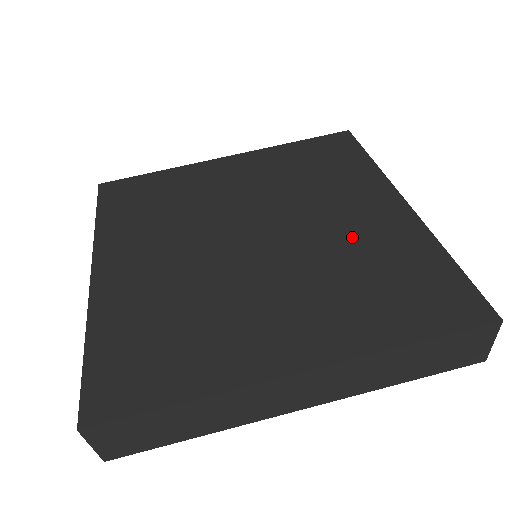
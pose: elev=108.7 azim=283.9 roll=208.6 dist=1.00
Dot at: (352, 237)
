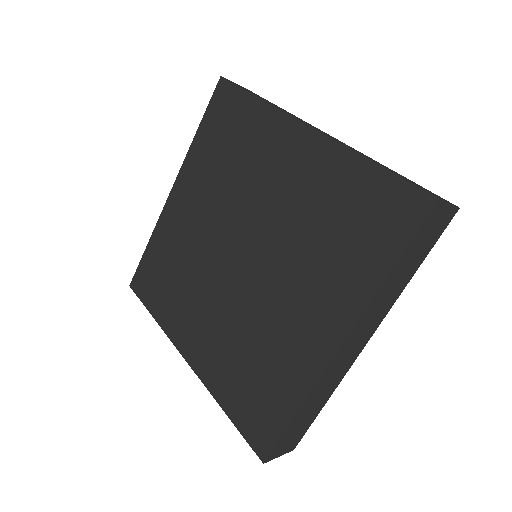
Dot at: (297, 201)
